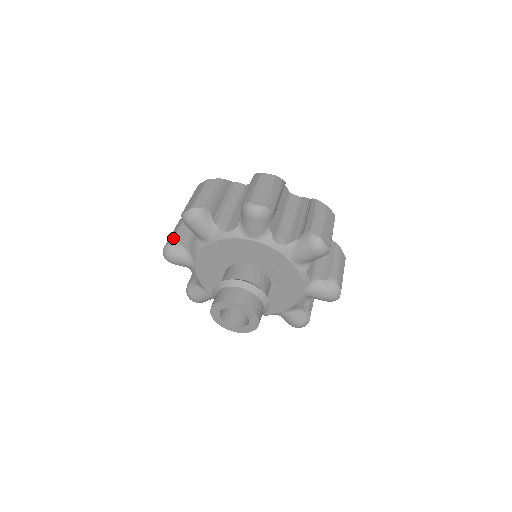
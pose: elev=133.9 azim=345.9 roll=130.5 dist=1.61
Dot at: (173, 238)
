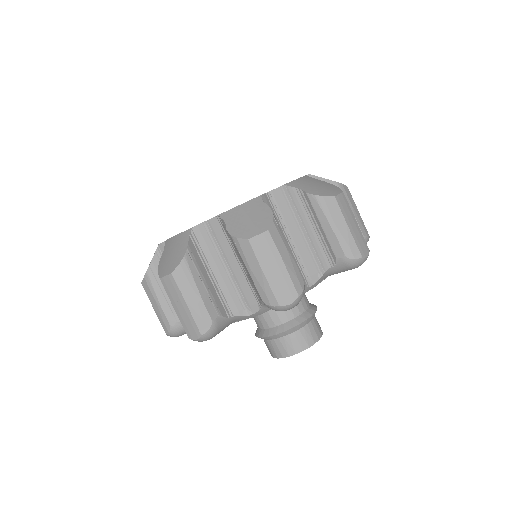
Dot at: (210, 316)
